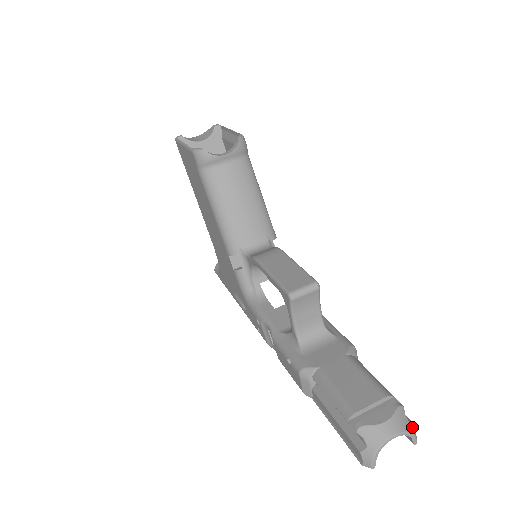
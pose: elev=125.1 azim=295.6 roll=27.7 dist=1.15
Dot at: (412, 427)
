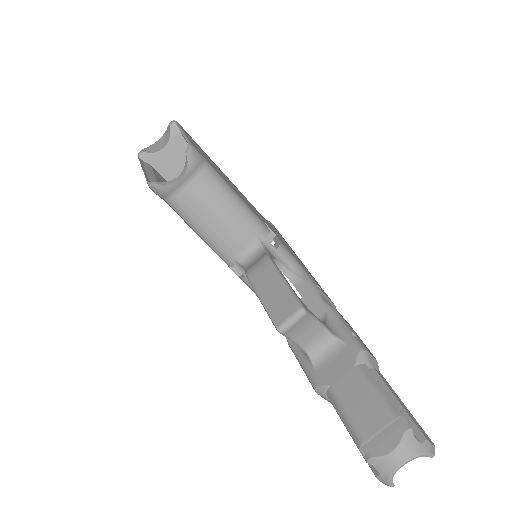
Dot at: (424, 446)
